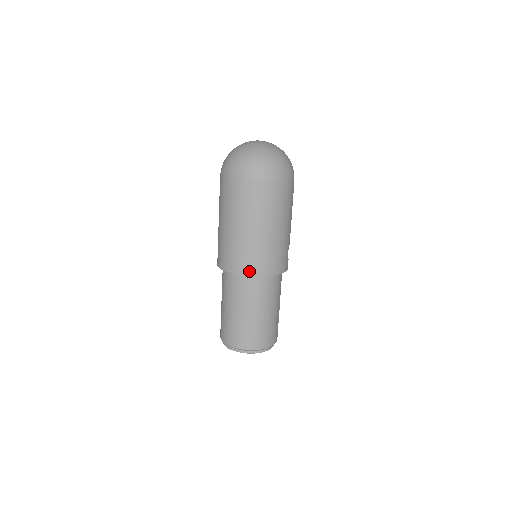
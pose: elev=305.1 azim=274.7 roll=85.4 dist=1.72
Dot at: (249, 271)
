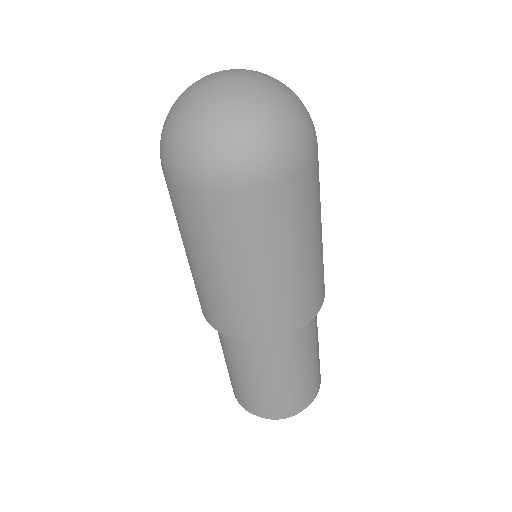
Dot at: (269, 333)
